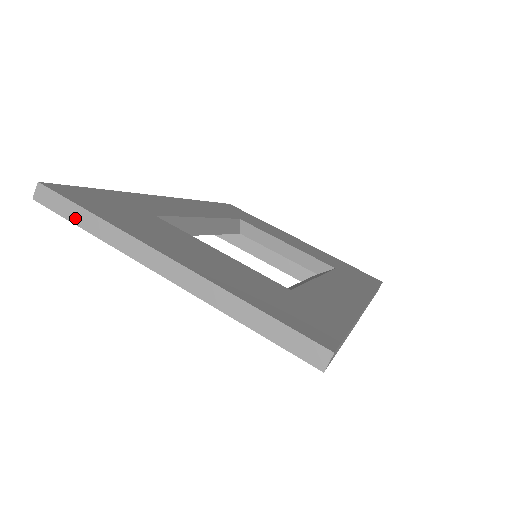
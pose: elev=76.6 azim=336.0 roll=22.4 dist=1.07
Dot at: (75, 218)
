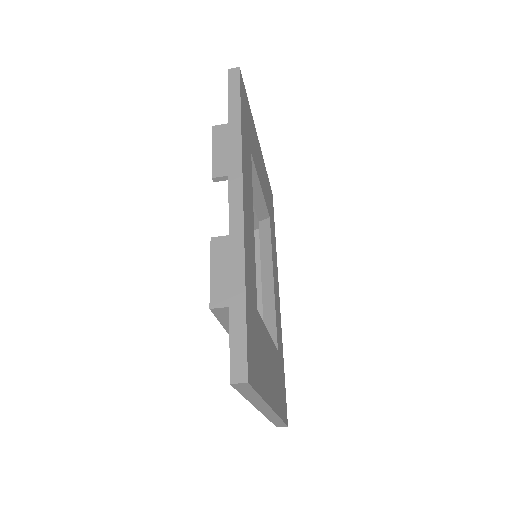
Dot at: (247, 395)
